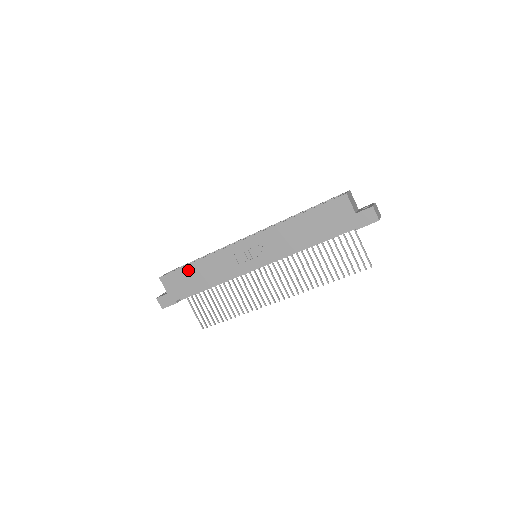
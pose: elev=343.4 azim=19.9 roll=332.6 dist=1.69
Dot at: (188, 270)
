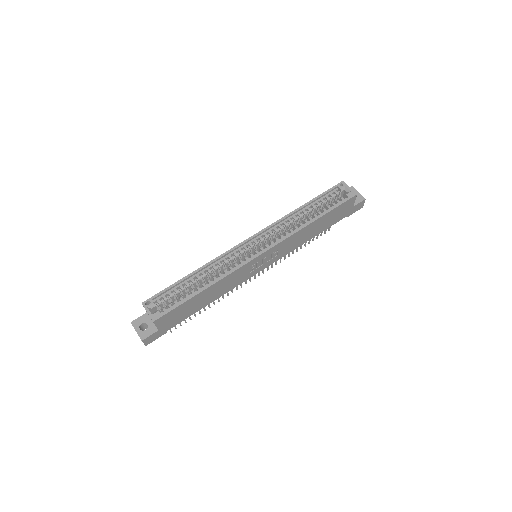
Dot at: (194, 300)
